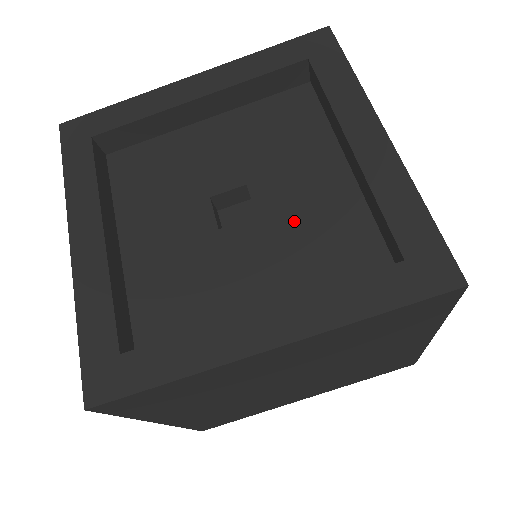
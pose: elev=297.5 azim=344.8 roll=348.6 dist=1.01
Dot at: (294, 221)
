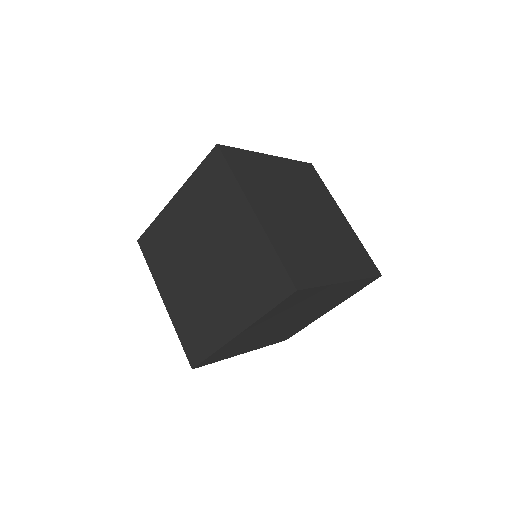
Dot at: occluded
